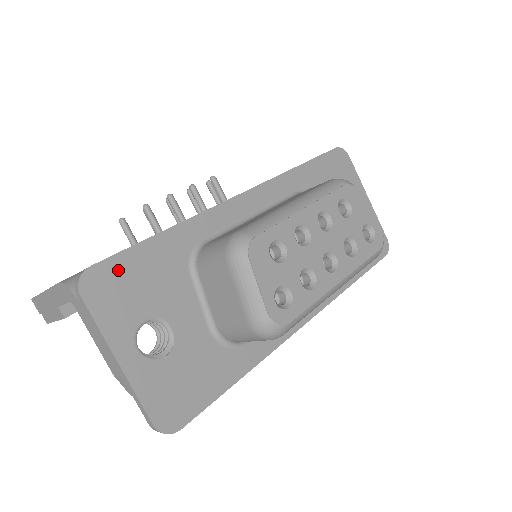
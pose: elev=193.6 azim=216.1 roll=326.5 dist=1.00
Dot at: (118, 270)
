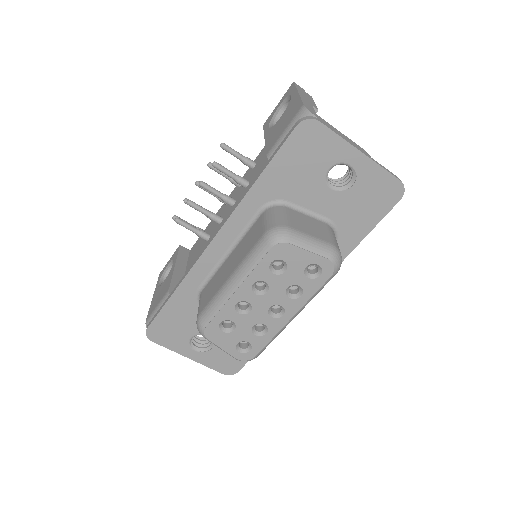
Dot at: (161, 324)
